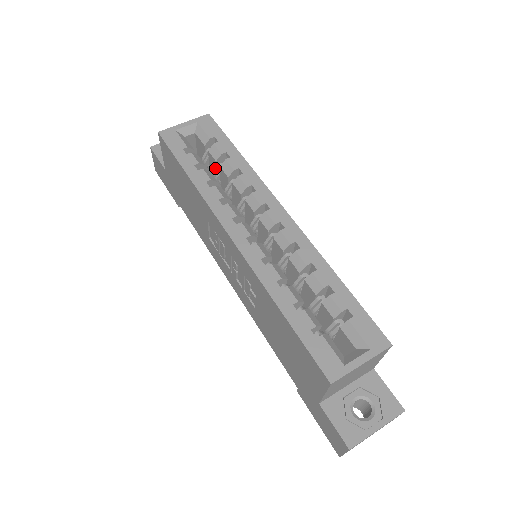
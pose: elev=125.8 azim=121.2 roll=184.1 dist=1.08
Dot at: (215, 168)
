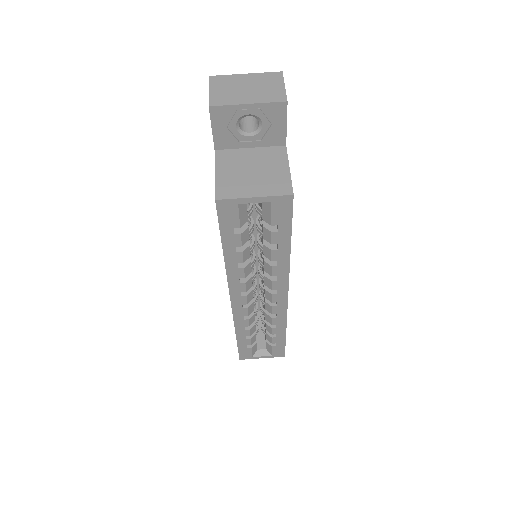
Dot at: occluded
